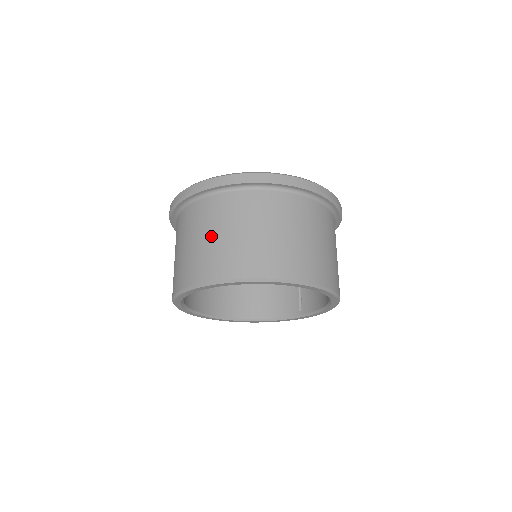
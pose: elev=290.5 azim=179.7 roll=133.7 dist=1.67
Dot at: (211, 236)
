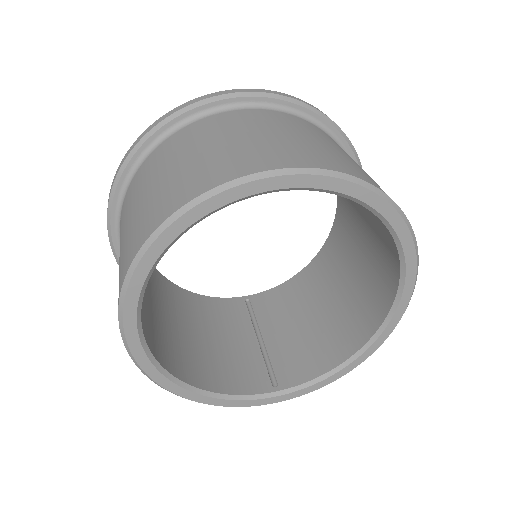
Dot at: (296, 135)
